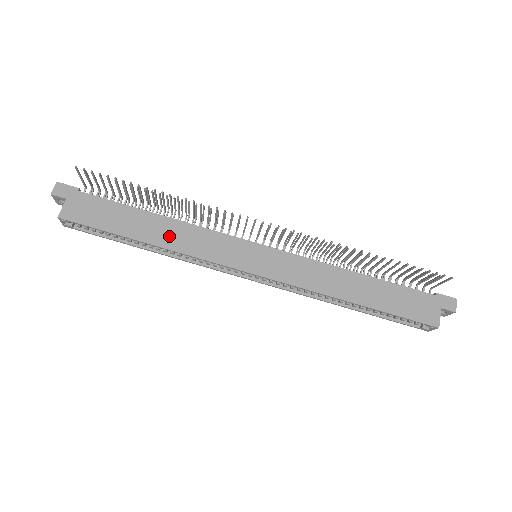
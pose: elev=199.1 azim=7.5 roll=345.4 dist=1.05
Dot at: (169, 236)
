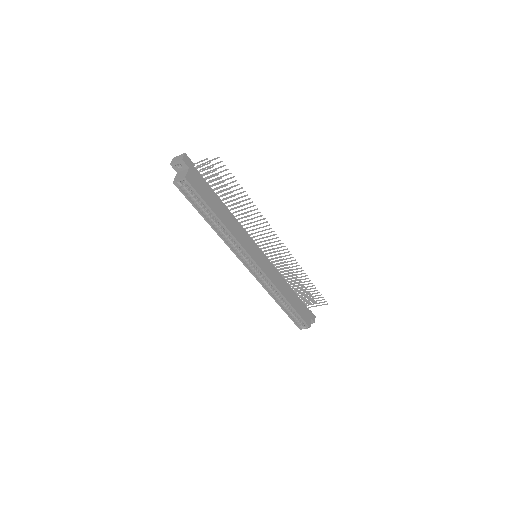
Dot at: (230, 223)
